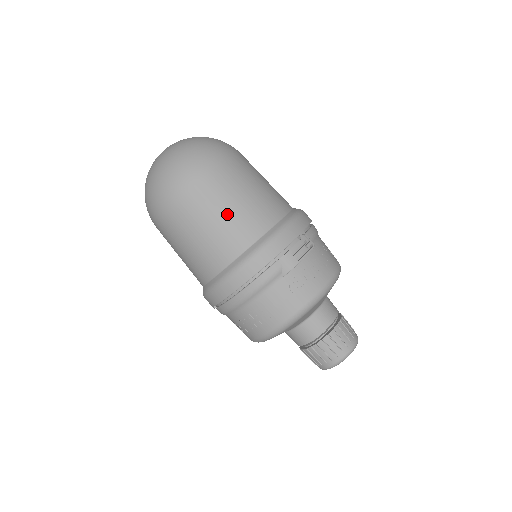
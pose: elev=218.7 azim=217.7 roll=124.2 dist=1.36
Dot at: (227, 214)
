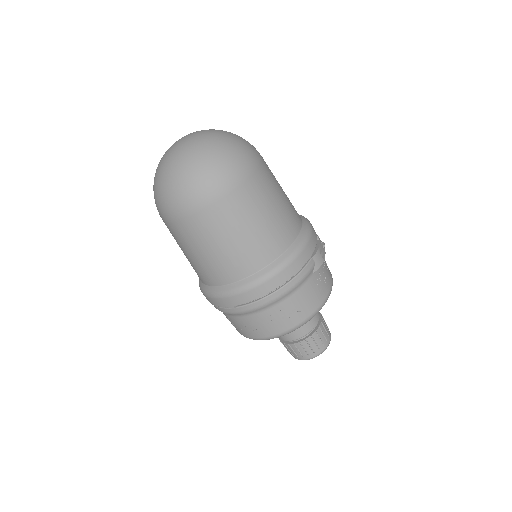
Dot at: (274, 211)
